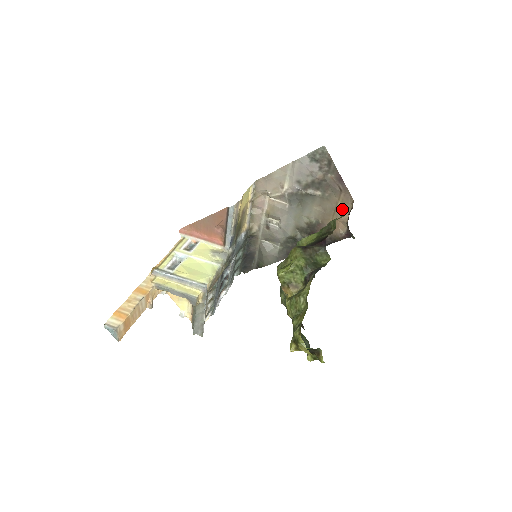
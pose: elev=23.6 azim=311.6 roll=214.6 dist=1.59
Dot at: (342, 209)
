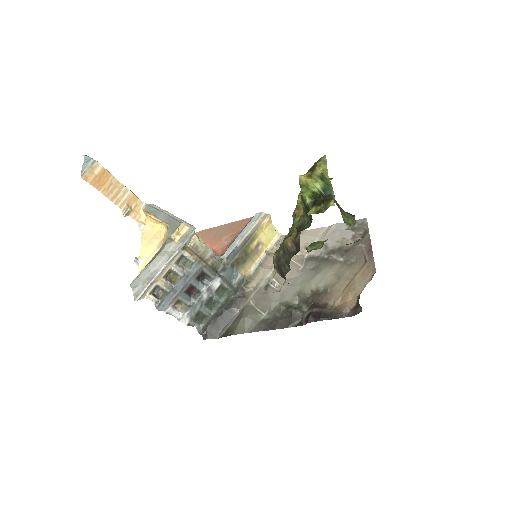
Dot at: (359, 281)
